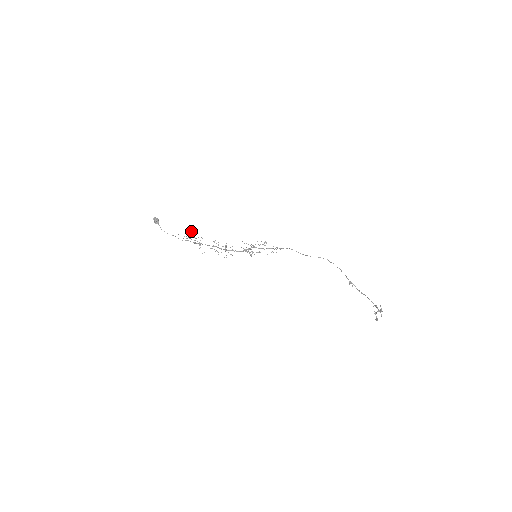
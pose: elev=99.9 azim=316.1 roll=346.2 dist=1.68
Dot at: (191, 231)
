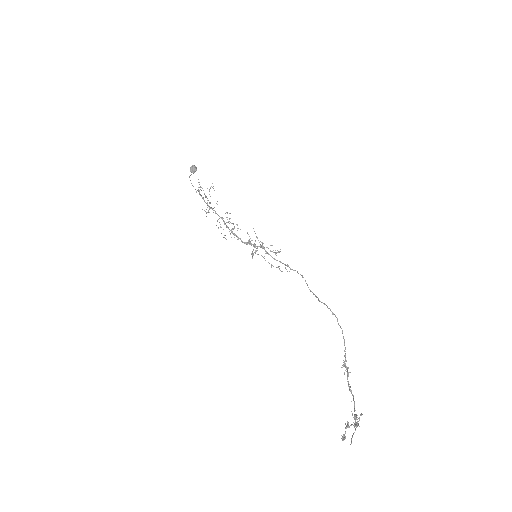
Dot at: occluded
